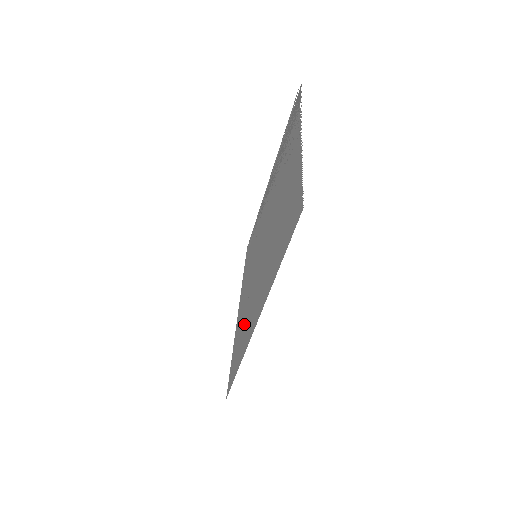
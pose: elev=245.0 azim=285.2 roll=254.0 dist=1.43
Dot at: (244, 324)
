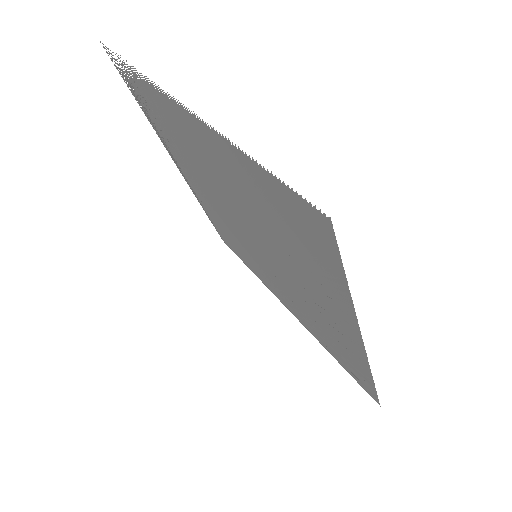
Dot at: (325, 334)
